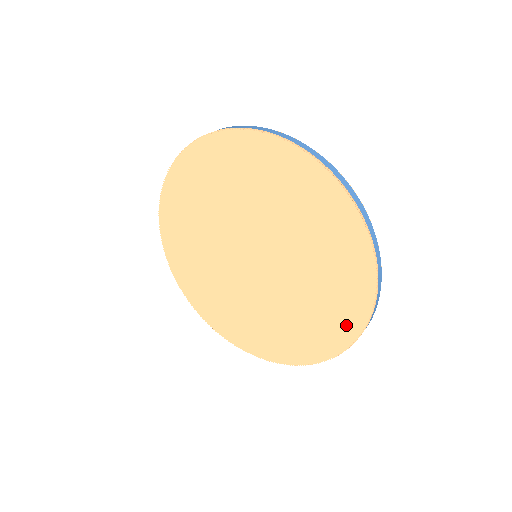
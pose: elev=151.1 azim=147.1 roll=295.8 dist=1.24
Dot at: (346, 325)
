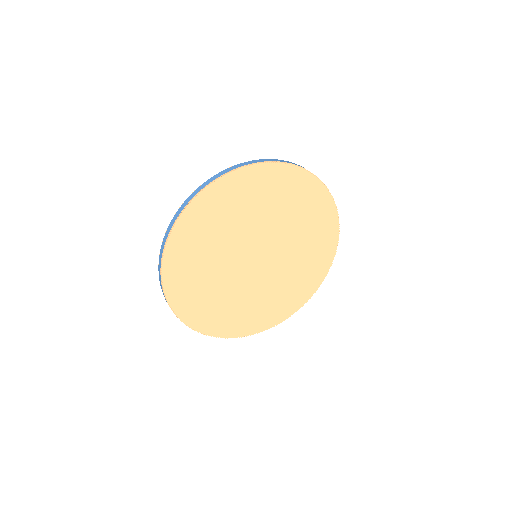
Dot at: (327, 213)
